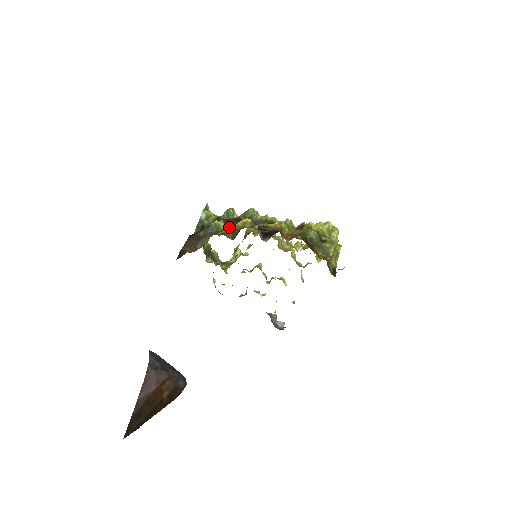
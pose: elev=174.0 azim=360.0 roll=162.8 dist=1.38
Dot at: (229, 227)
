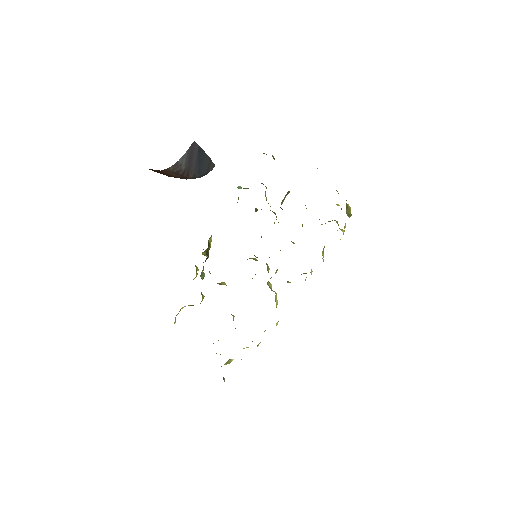
Dot at: occluded
